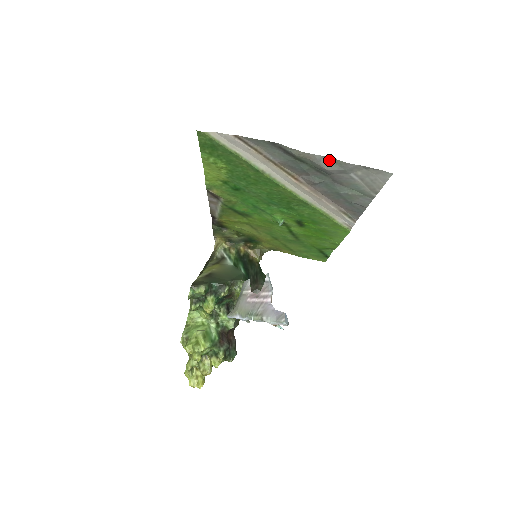
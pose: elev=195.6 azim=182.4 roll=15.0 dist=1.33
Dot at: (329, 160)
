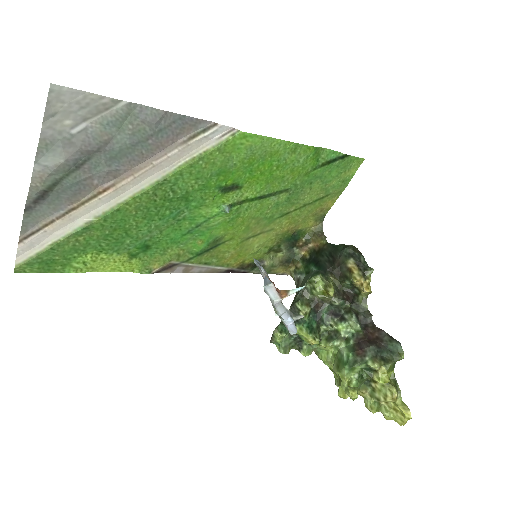
Dot at: (44, 156)
